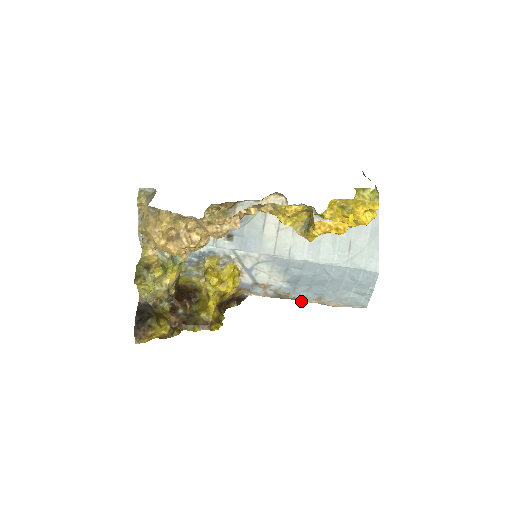
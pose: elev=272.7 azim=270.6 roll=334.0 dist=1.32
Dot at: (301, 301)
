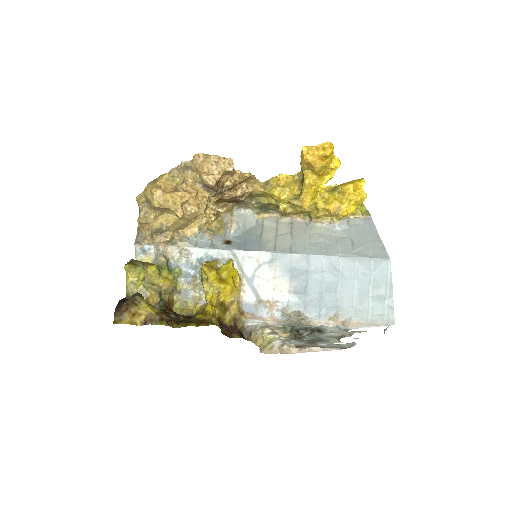
Dot at: (315, 325)
